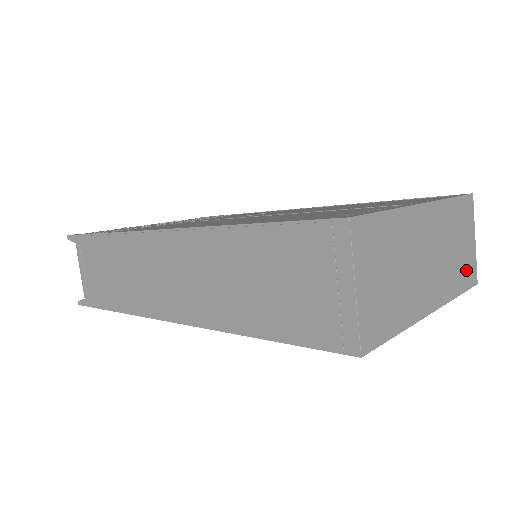
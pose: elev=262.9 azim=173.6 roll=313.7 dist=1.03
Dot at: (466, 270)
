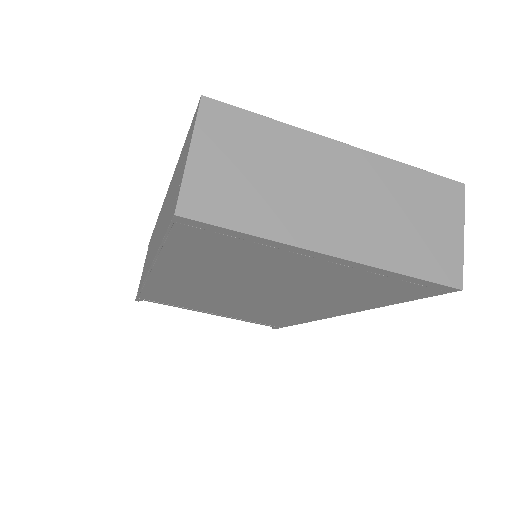
Dot at: (432, 257)
